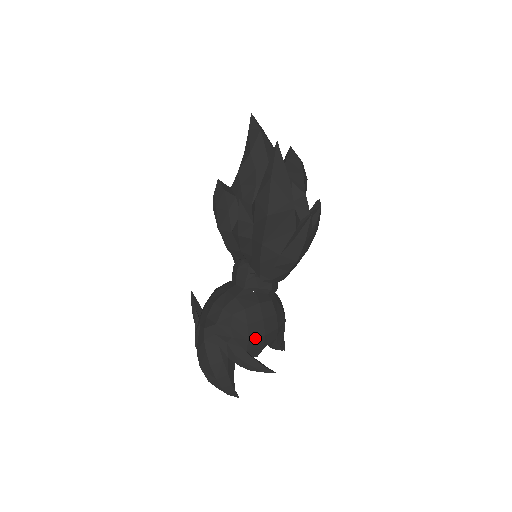
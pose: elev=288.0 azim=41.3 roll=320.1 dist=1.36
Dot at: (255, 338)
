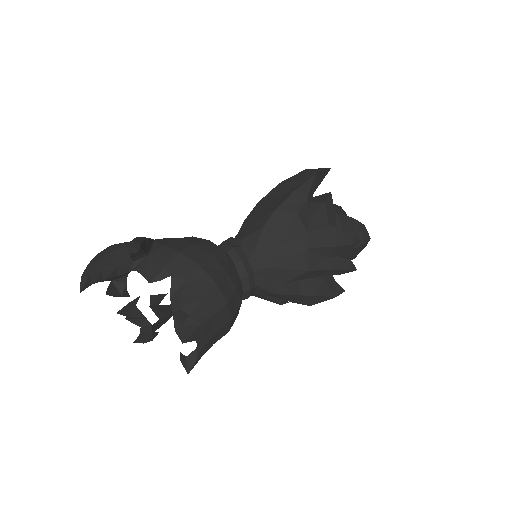
Dot at: (169, 248)
